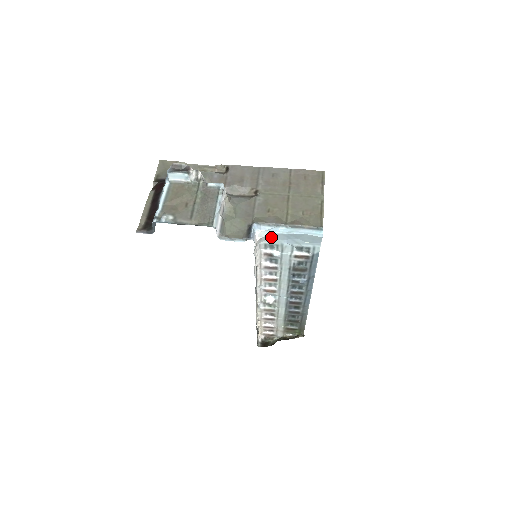
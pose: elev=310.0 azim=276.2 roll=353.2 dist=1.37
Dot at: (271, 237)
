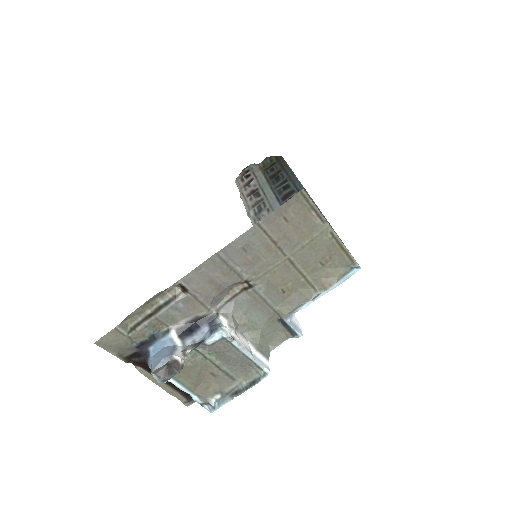
Dot at: occluded
